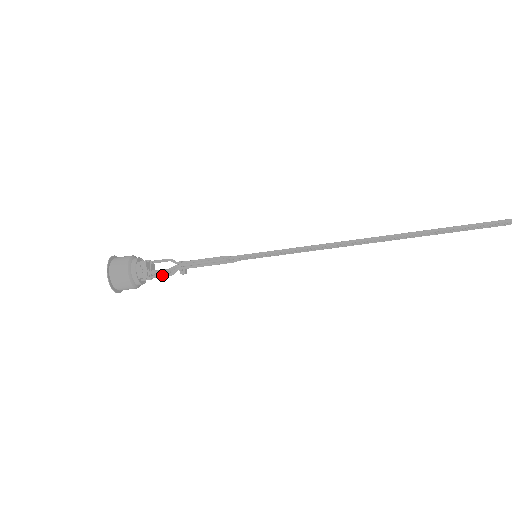
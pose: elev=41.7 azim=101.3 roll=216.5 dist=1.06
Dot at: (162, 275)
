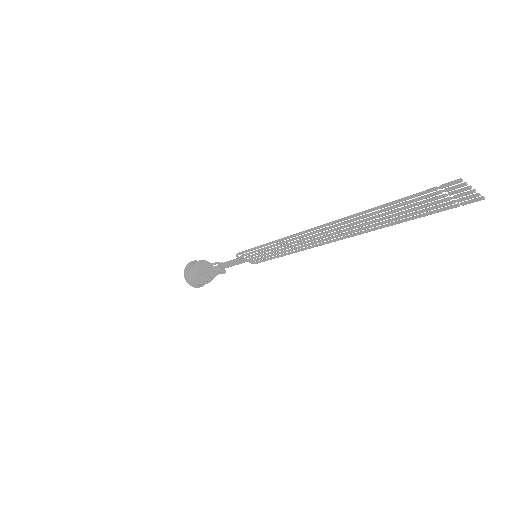
Dot at: (211, 273)
